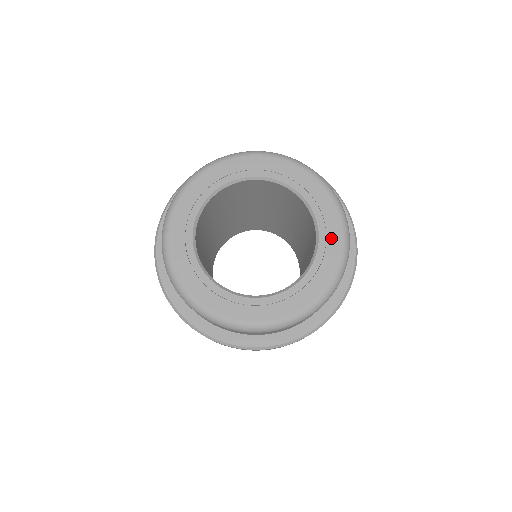
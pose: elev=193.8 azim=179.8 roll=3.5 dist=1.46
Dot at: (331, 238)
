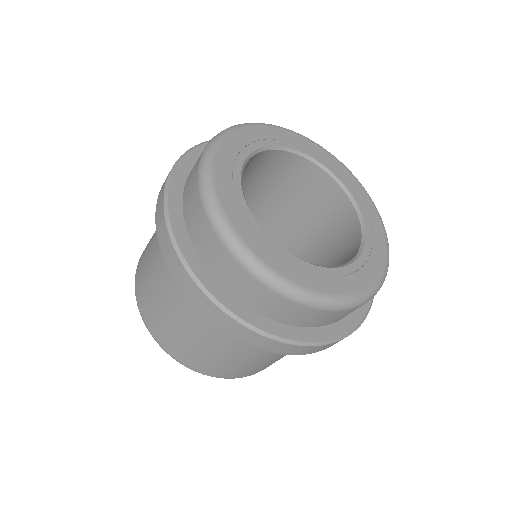
Dot at: (376, 240)
